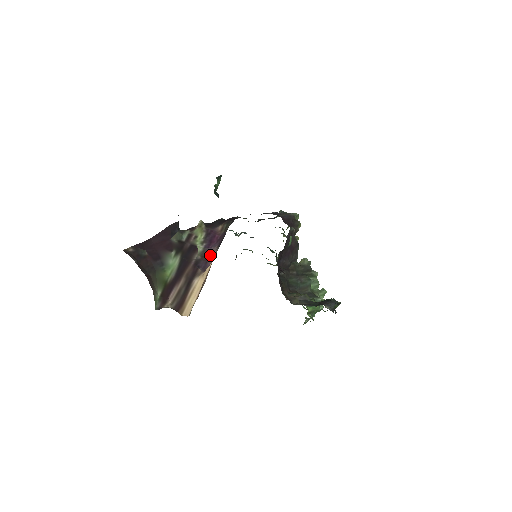
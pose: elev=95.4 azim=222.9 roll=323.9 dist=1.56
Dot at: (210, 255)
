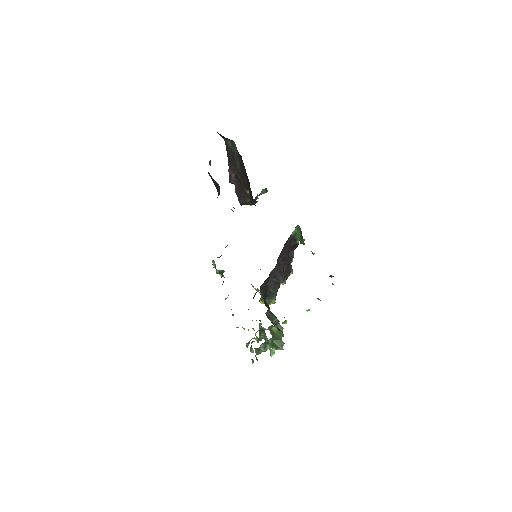
Dot at: occluded
